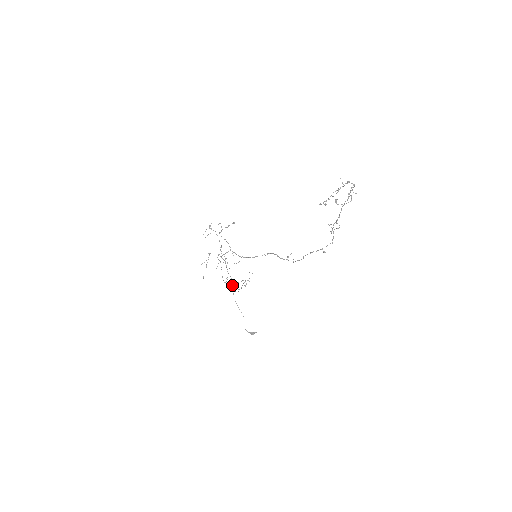
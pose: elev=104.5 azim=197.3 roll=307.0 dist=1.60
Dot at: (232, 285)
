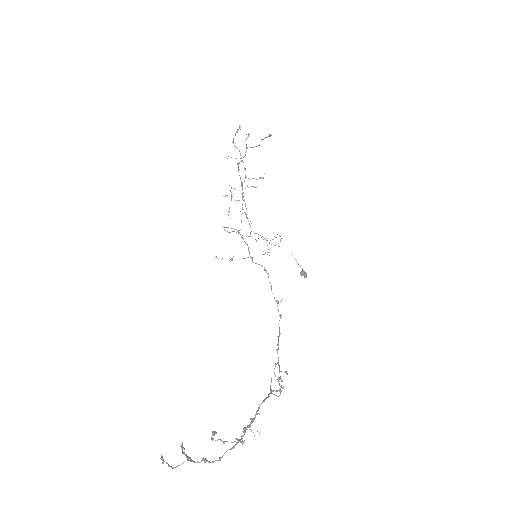
Dot at: occluded
